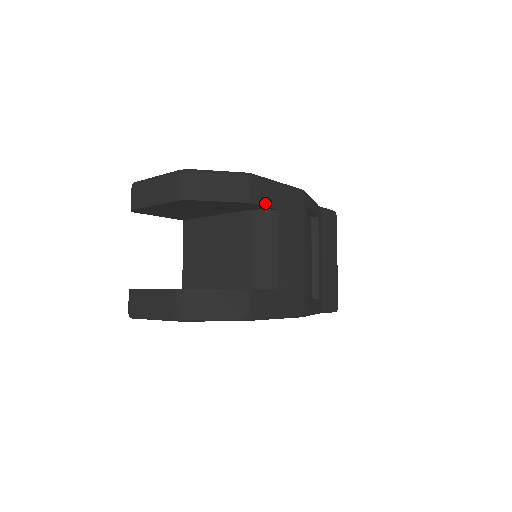
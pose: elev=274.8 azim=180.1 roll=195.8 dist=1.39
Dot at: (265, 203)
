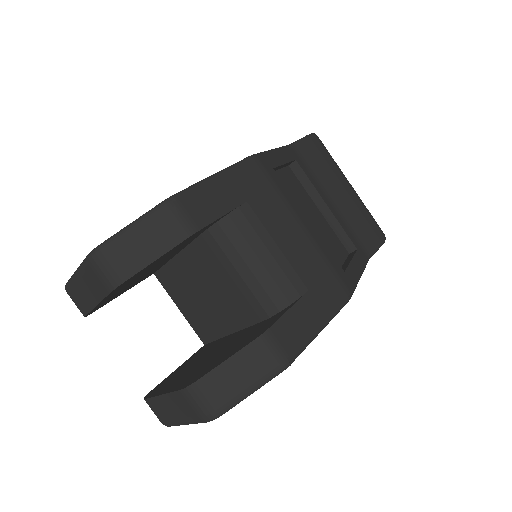
Dot at: (214, 216)
